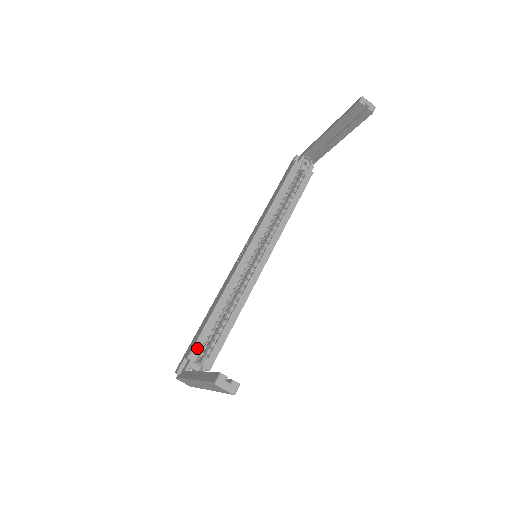
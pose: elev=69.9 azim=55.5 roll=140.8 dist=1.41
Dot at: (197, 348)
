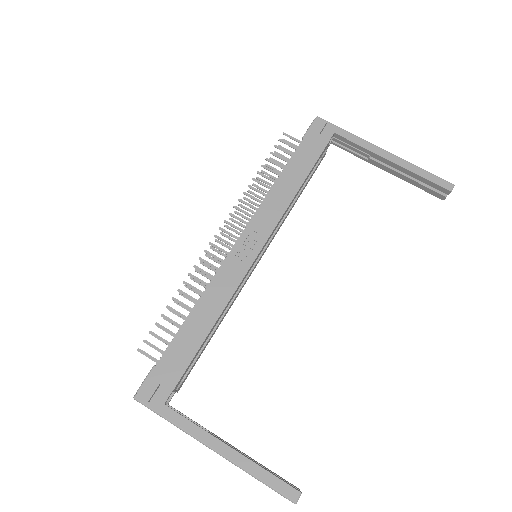
Dot at: occluded
